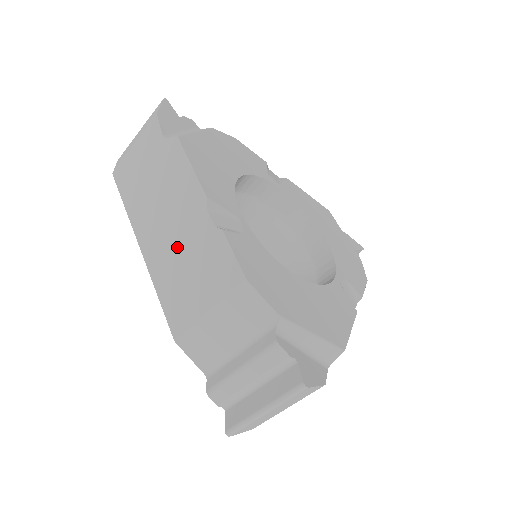
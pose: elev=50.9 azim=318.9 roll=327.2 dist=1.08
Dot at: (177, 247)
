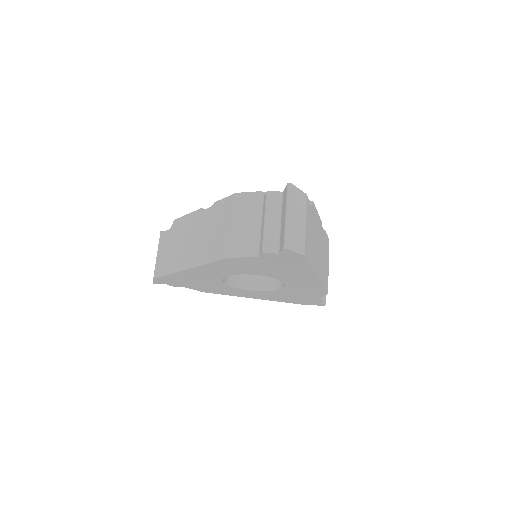
Dot at: (202, 238)
